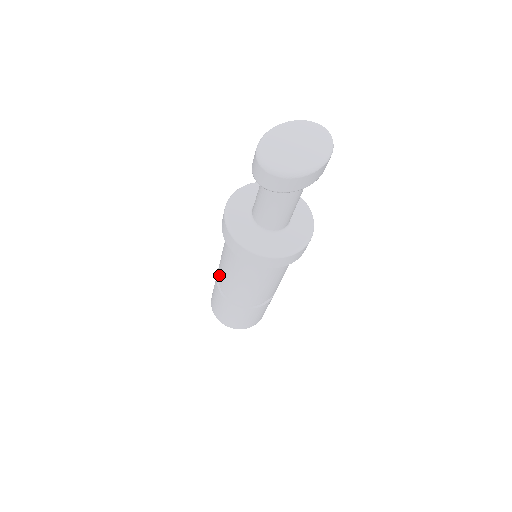
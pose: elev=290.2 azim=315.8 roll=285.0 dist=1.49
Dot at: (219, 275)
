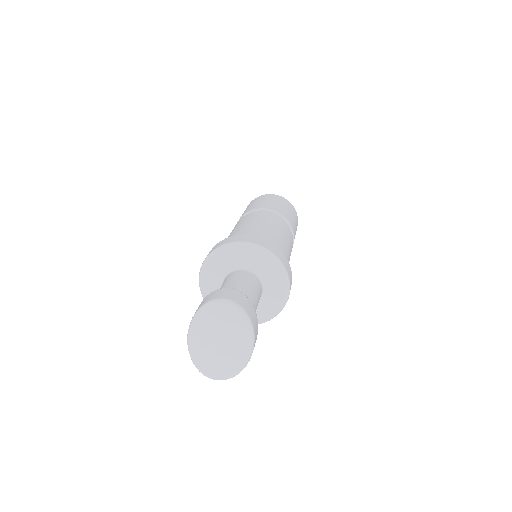
Dot at: occluded
